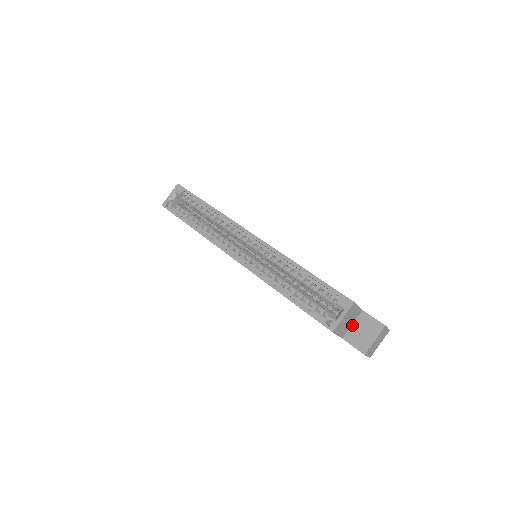
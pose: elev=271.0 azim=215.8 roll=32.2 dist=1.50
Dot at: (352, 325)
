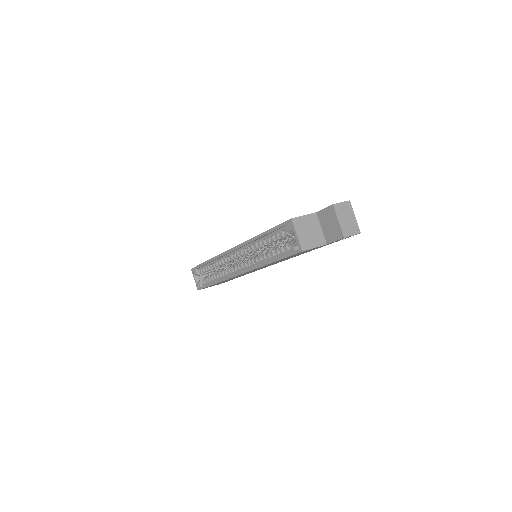
Dot at: (322, 229)
